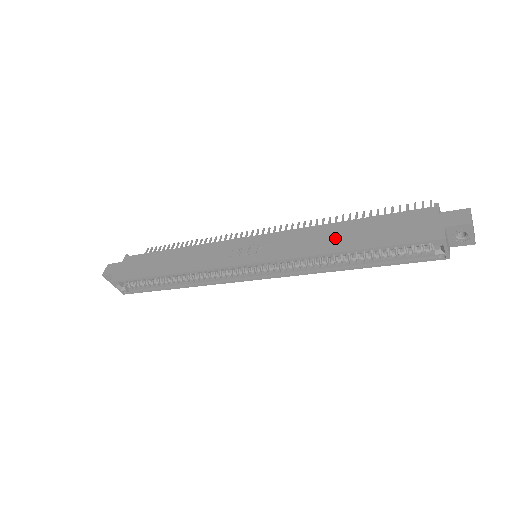
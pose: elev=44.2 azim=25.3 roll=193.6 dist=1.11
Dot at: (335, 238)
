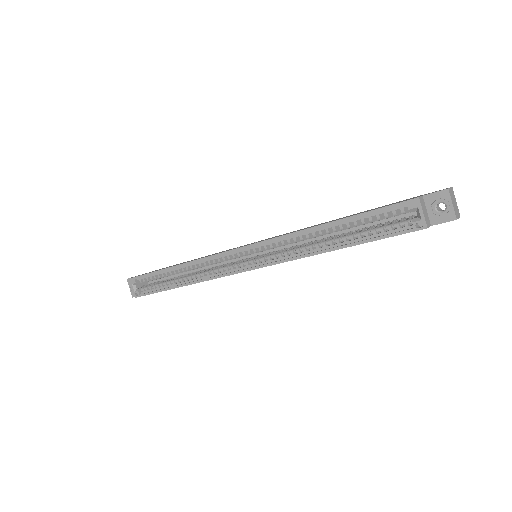
Dot at: occluded
